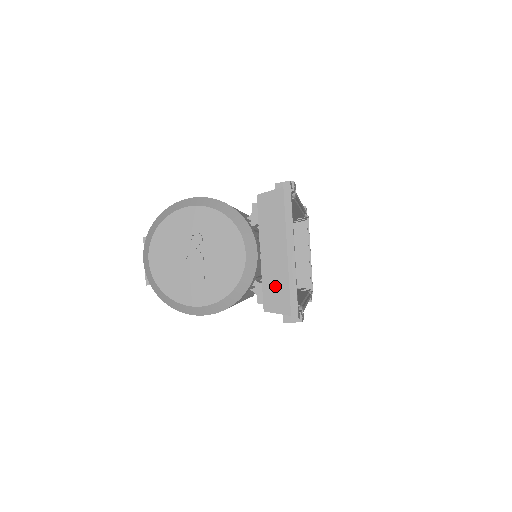
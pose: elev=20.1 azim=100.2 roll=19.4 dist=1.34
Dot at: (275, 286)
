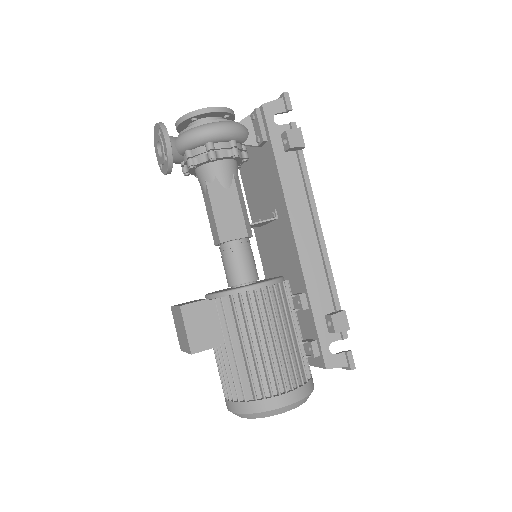
Dot at: occluded
